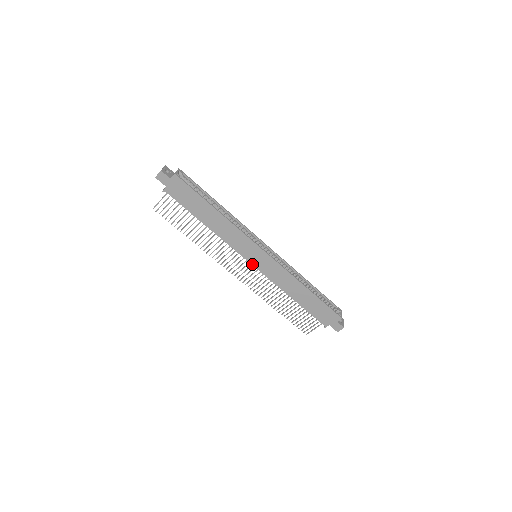
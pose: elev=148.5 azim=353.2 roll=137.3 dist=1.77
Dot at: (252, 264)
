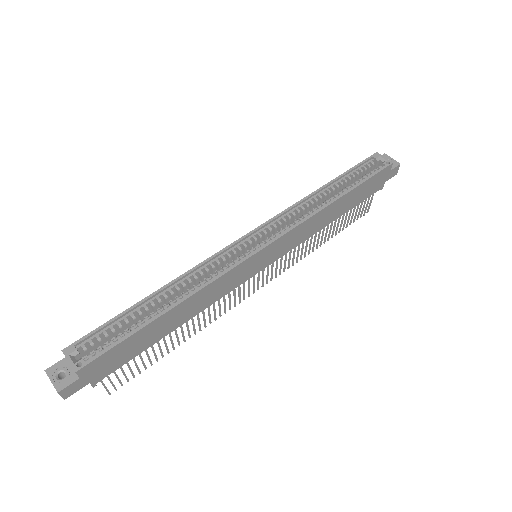
Dot at: (264, 268)
